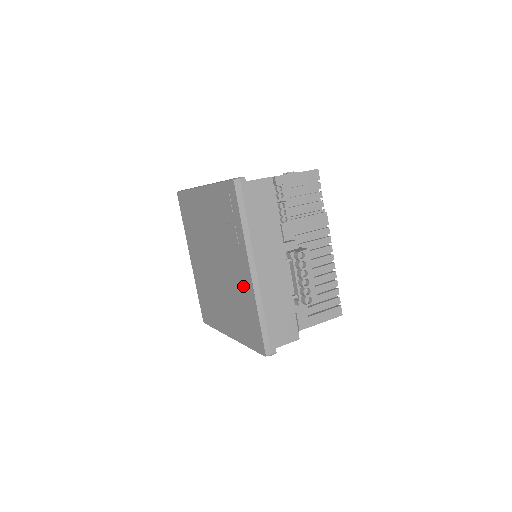
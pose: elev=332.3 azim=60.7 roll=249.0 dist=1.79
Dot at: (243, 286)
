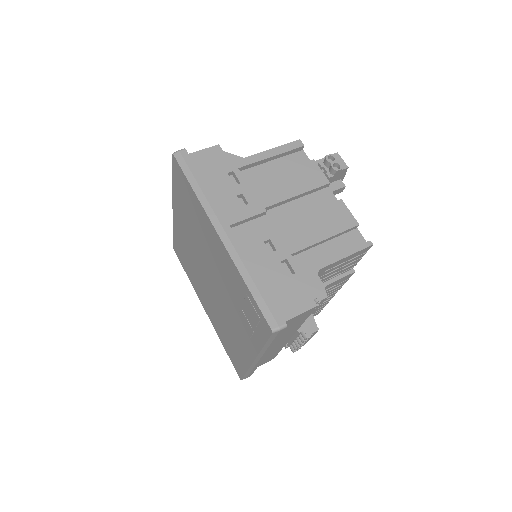
Dot at: (239, 344)
